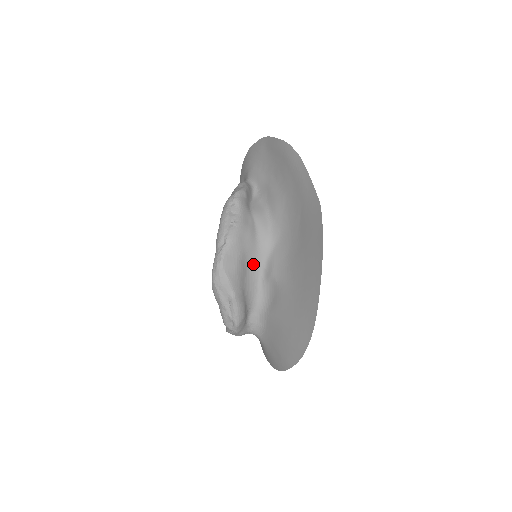
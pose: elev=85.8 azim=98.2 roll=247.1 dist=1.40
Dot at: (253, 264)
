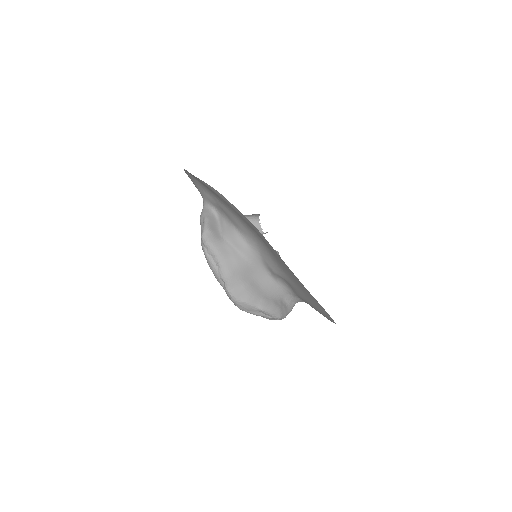
Dot at: (256, 273)
